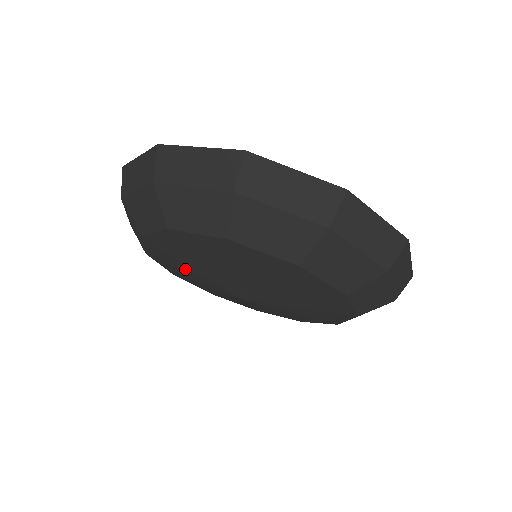
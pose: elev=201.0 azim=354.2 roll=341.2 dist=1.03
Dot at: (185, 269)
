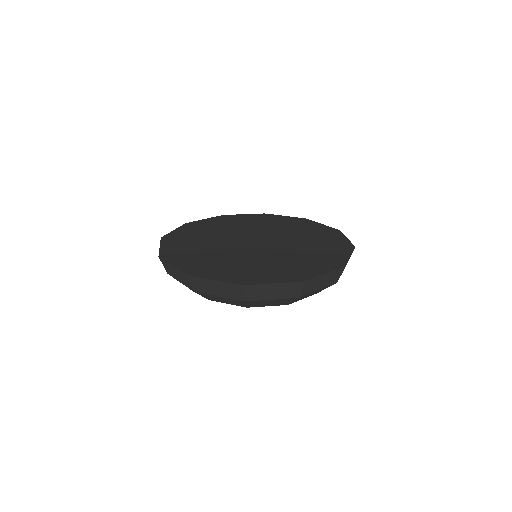
Dot at: occluded
